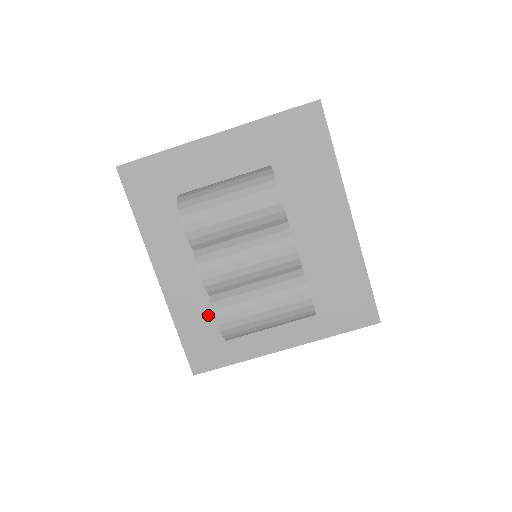
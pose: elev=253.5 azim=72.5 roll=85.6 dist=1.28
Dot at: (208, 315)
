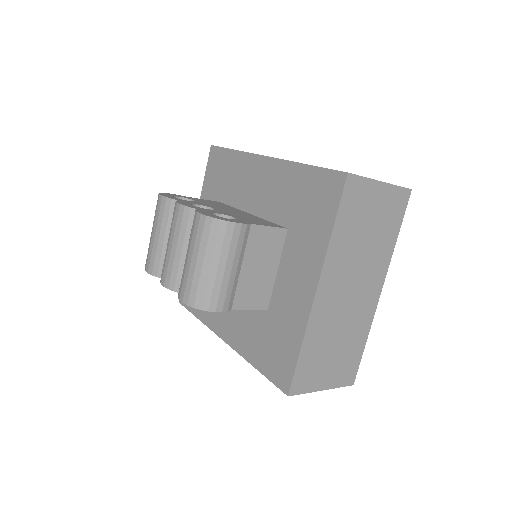
Dot at: (259, 331)
